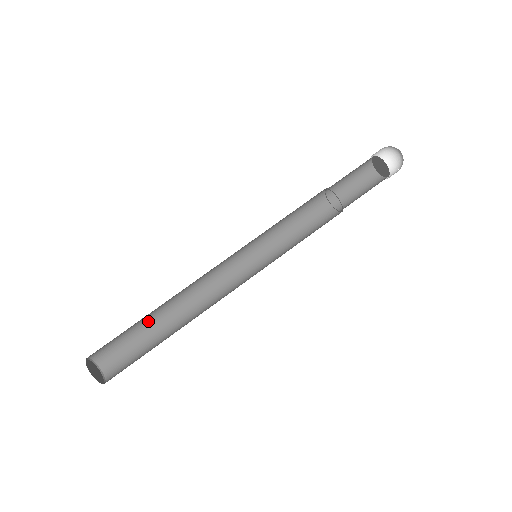
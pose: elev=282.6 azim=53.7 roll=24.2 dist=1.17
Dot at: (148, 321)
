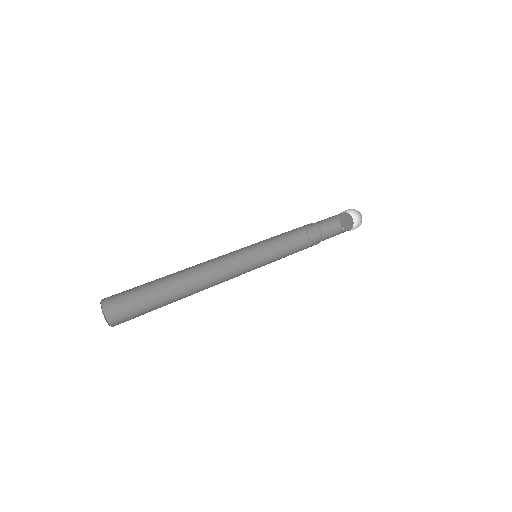
Dot at: (163, 299)
